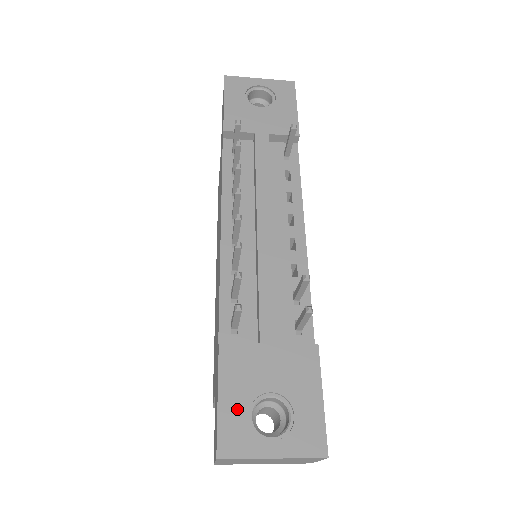
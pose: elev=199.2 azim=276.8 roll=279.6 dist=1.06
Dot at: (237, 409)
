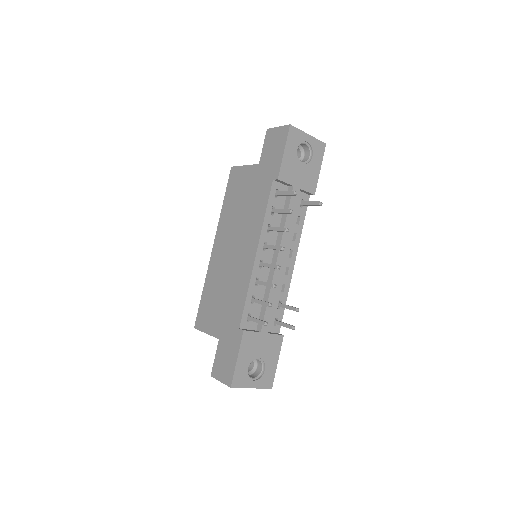
Dot at: (244, 365)
